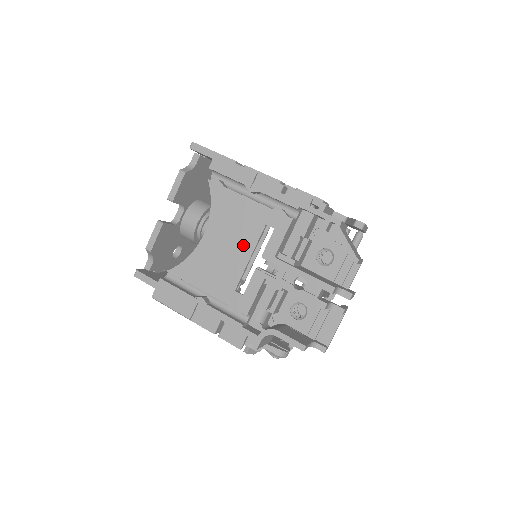
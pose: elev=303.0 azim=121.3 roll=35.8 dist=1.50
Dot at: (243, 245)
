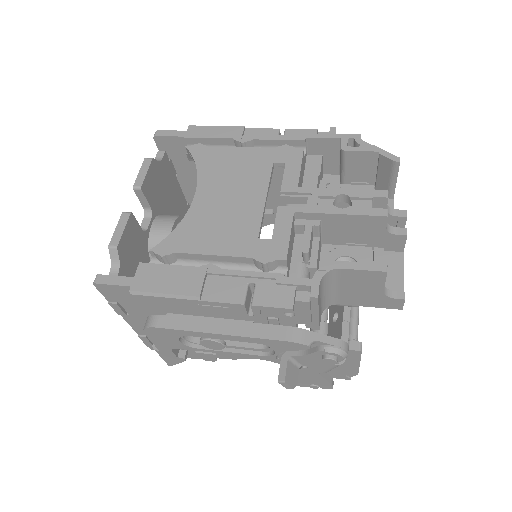
Dot at: (252, 189)
